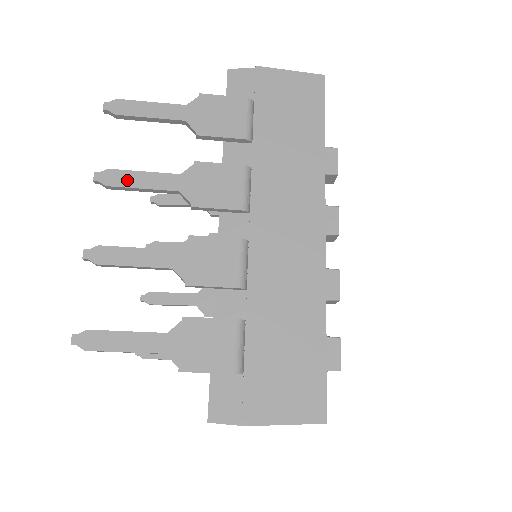
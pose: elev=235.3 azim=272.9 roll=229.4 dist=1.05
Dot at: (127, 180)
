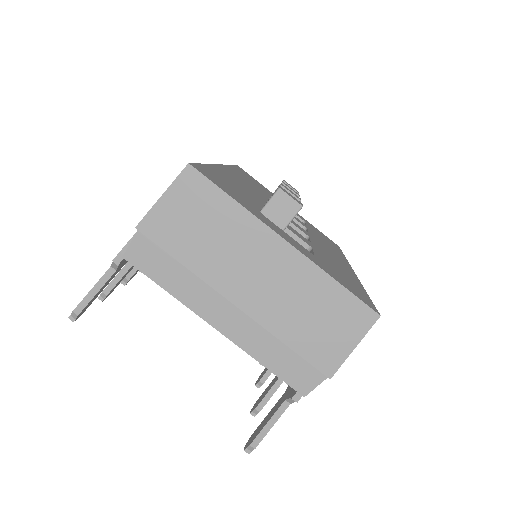
Dot at: (134, 267)
